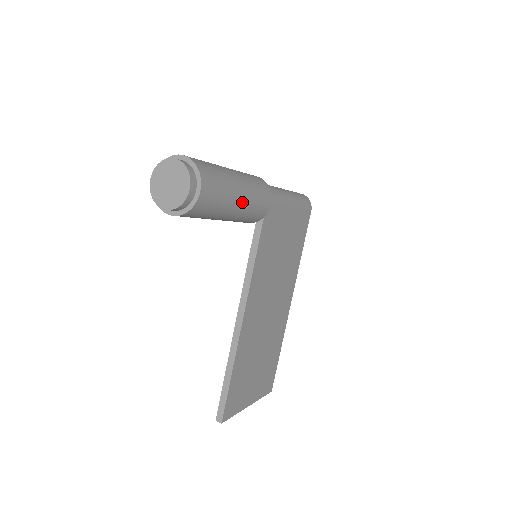
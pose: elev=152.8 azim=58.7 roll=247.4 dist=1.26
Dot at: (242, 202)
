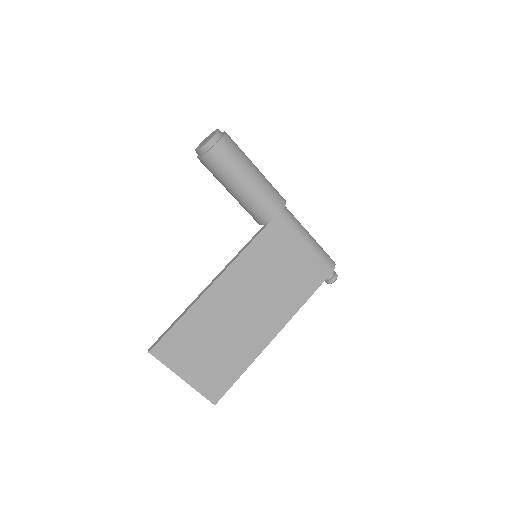
Dot at: (250, 184)
